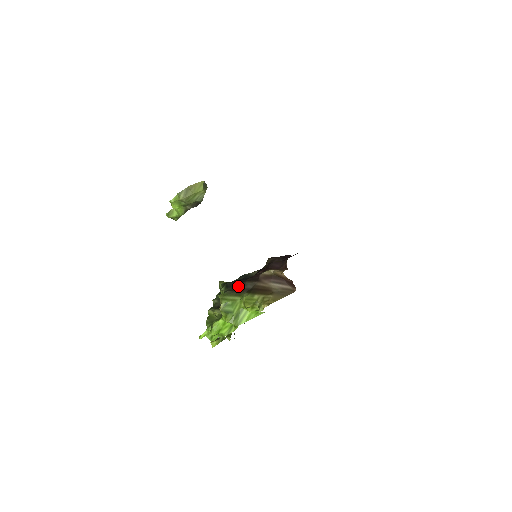
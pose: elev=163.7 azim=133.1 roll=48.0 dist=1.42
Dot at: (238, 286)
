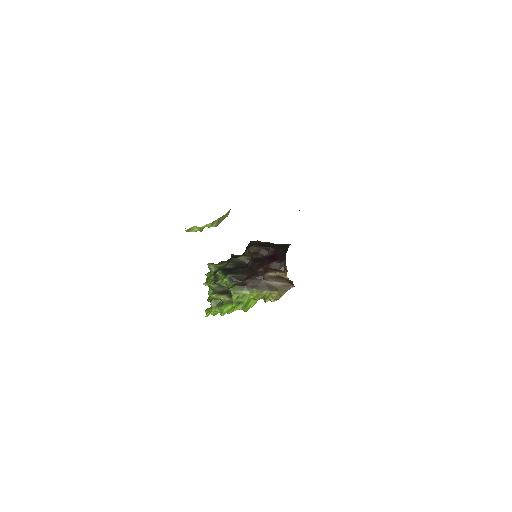
Dot at: (242, 279)
